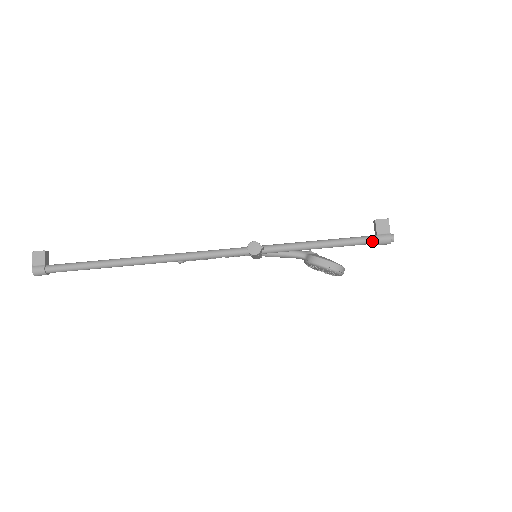
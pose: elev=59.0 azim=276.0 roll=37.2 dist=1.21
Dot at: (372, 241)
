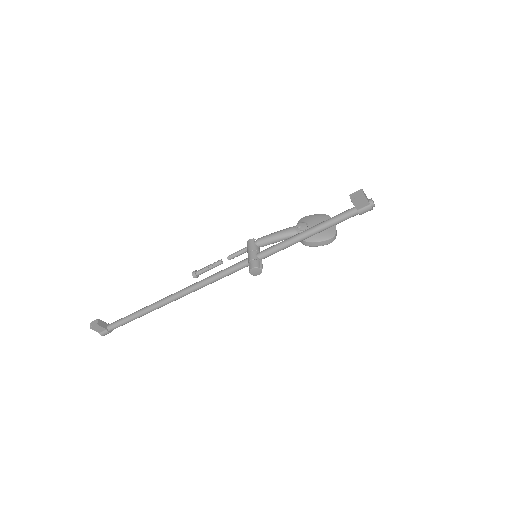
Dot at: occluded
